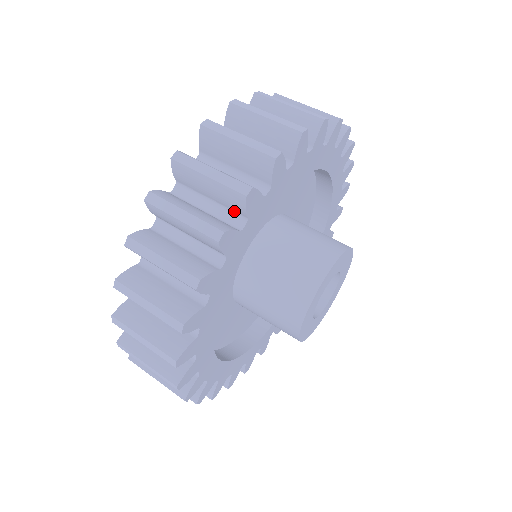
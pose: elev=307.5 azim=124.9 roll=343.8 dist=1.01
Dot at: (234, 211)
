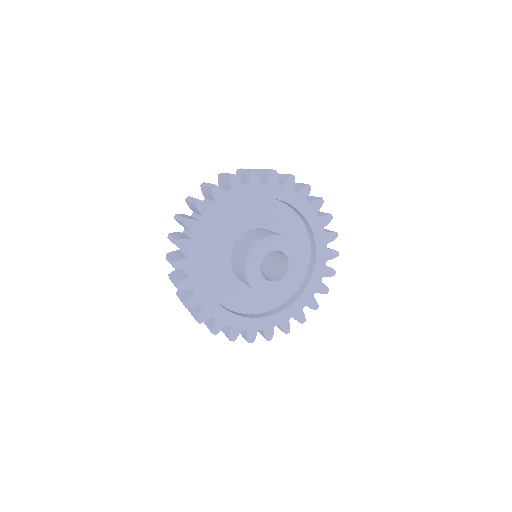
Dot at: (264, 182)
